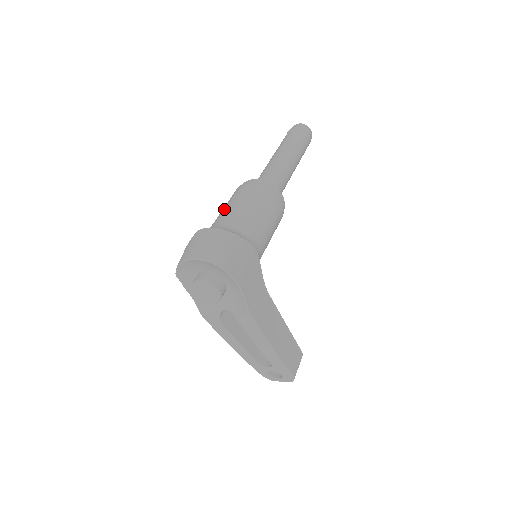
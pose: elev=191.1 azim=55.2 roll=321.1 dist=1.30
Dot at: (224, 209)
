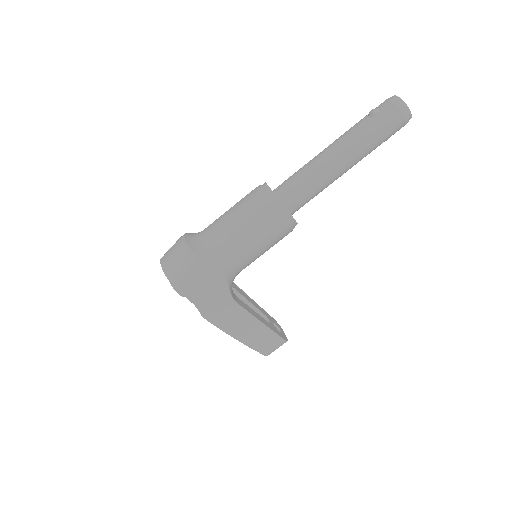
Dot at: (224, 214)
